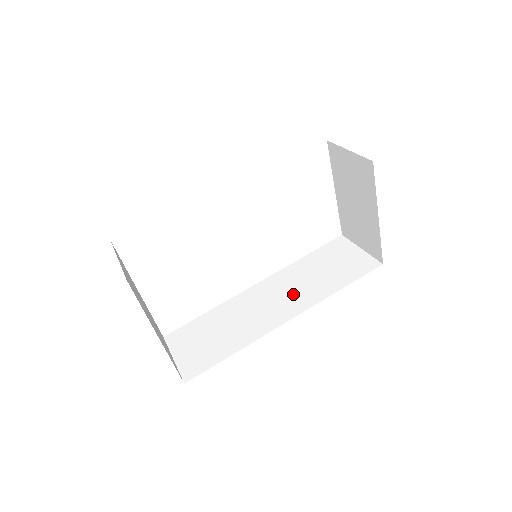
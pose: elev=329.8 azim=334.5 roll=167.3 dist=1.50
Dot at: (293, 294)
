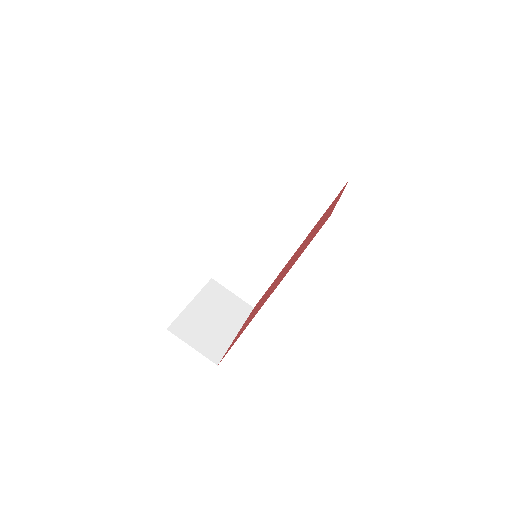
Dot at: (286, 225)
